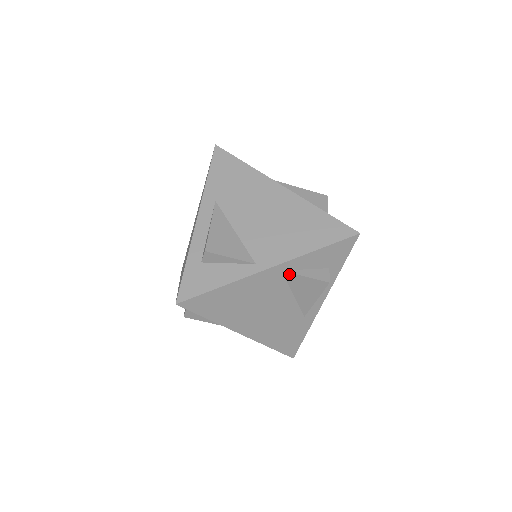
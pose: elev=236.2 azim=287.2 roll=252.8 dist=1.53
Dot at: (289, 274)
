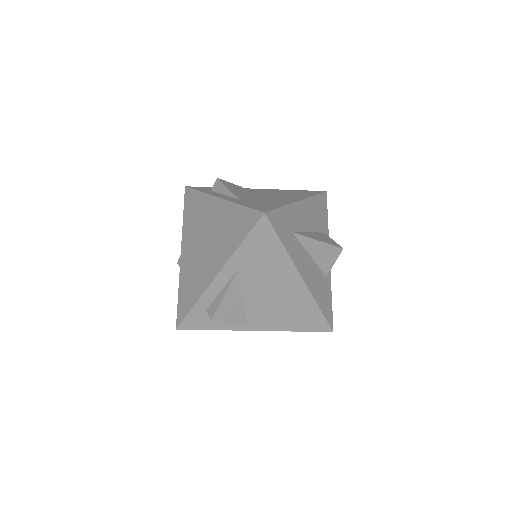
Dot at: occluded
